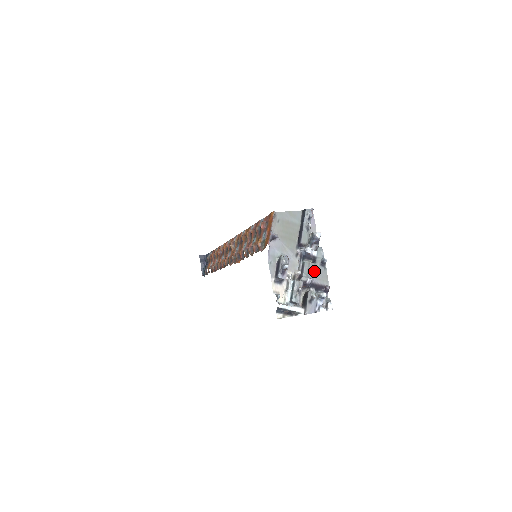
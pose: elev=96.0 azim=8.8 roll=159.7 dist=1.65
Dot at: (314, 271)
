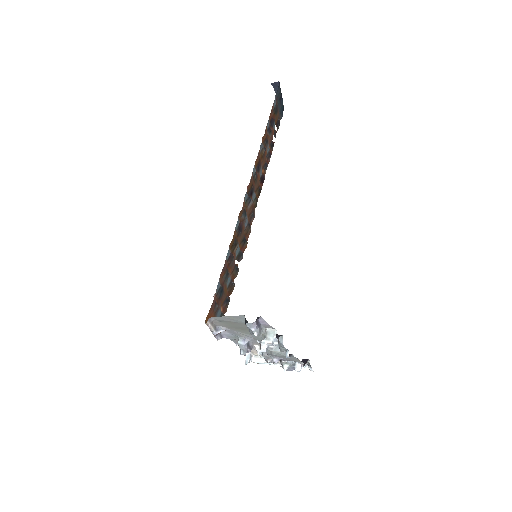
Dot at: (279, 356)
